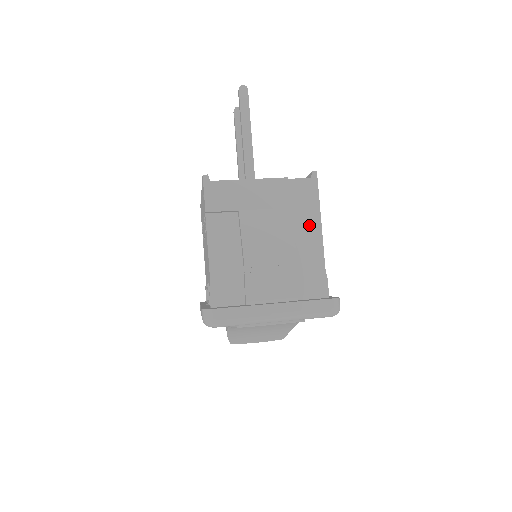
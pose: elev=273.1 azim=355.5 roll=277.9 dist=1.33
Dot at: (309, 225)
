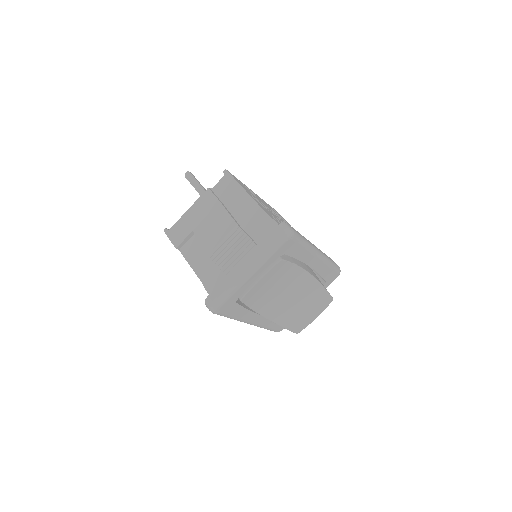
Dot at: (241, 201)
